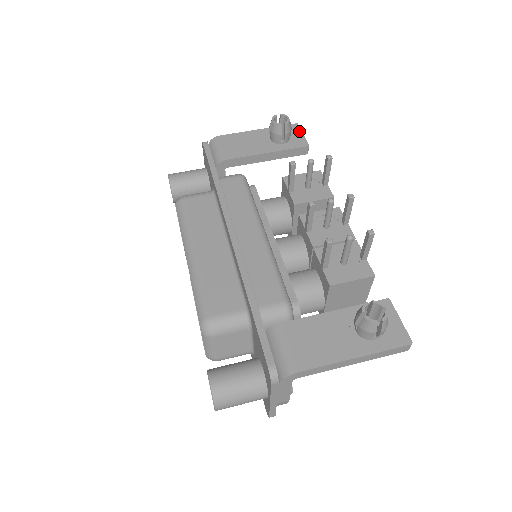
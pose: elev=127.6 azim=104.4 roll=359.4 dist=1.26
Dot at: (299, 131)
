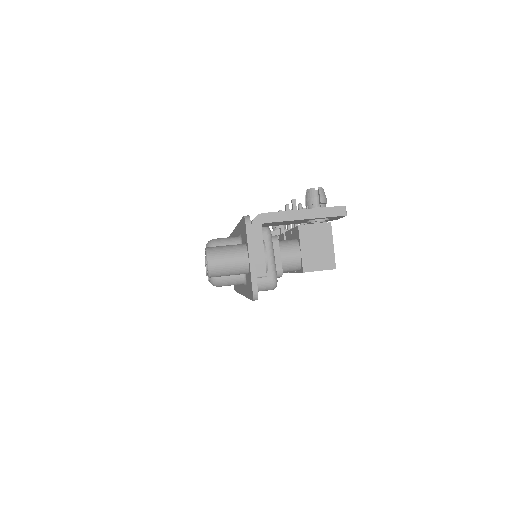
Dot at: occluded
